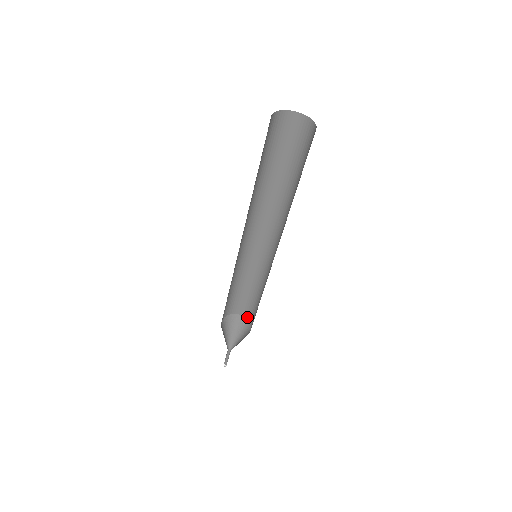
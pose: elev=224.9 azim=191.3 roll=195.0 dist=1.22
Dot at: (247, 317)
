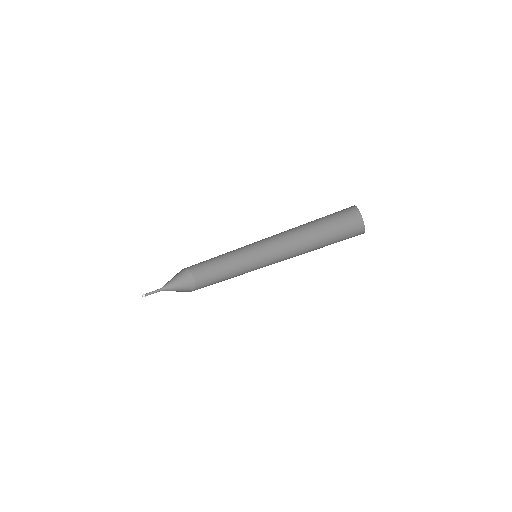
Dot at: (192, 271)
